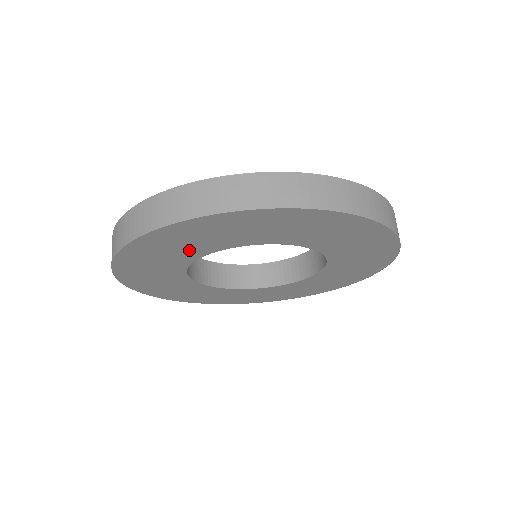
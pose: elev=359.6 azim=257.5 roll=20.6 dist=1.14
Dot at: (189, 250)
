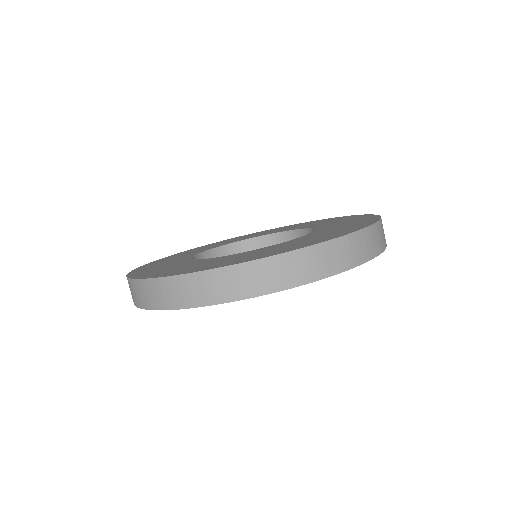
Dot at: occluded
